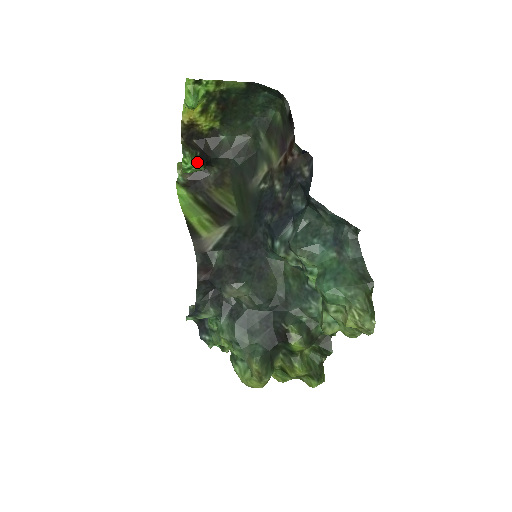
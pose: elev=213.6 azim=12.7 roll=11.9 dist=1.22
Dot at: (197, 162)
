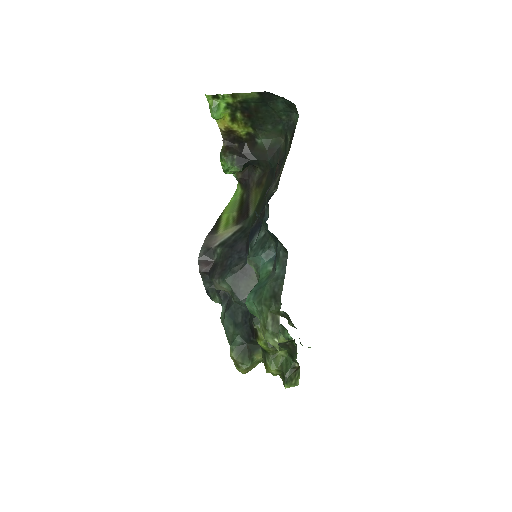
Dot at: (233, 165)
